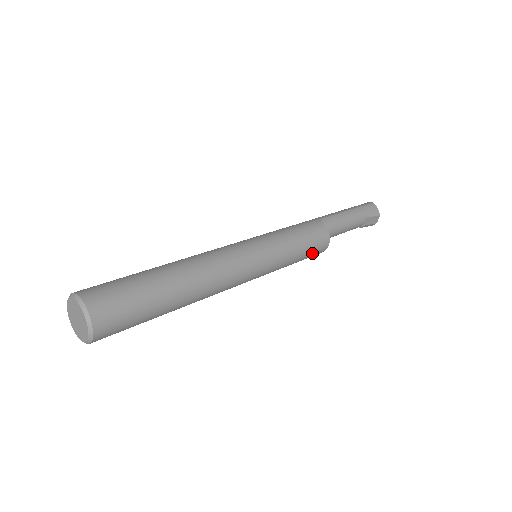
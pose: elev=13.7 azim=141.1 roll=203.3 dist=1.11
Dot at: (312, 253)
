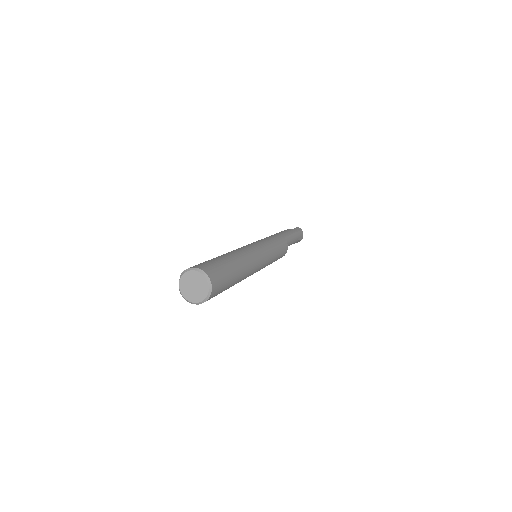
Dot at: occluded
